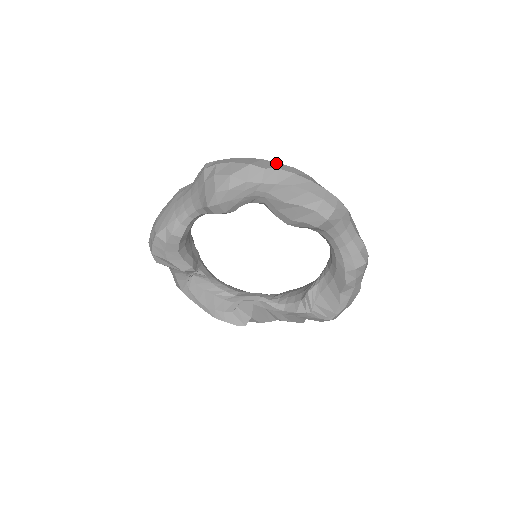
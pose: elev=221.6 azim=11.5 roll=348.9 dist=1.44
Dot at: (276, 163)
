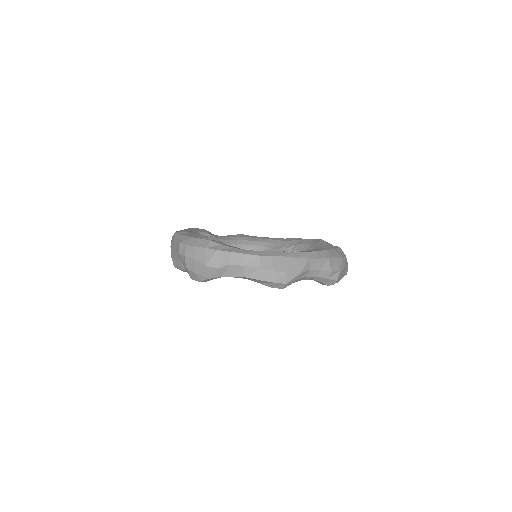
Dot at: (228, 254)
